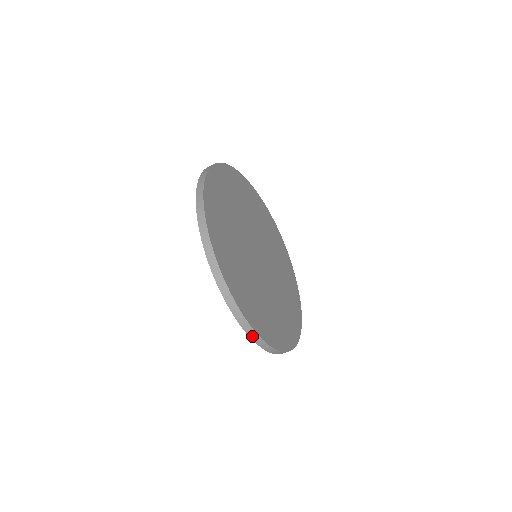
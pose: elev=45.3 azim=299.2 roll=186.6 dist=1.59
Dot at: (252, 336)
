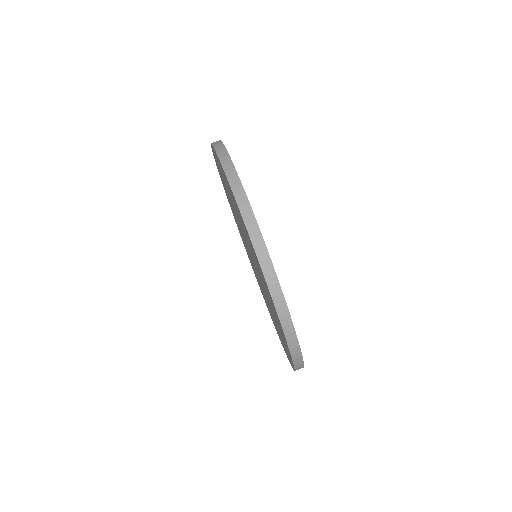
Dot at: (262, 261)
